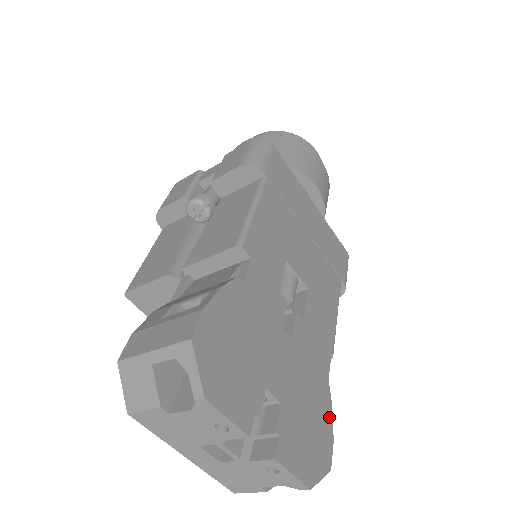
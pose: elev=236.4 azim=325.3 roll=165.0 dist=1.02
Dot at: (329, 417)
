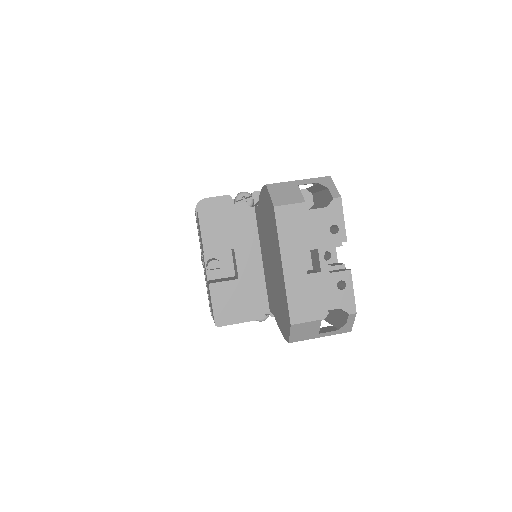
Dot at: occluded
